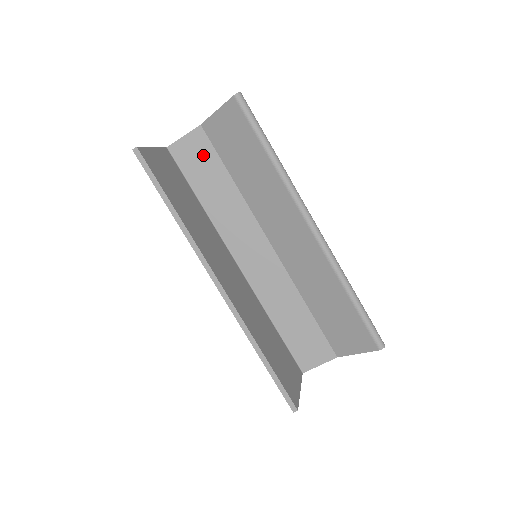
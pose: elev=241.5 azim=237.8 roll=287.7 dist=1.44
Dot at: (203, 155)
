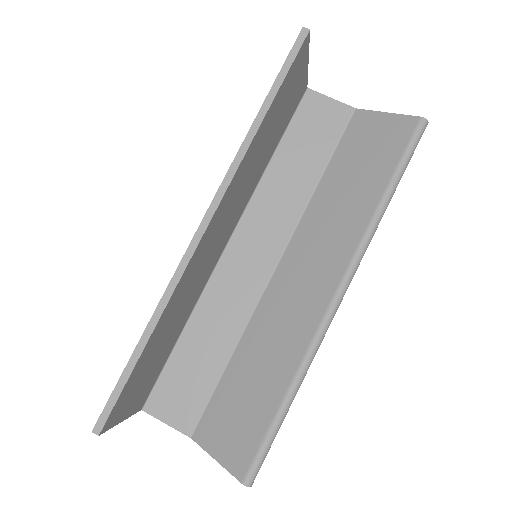
Dot at: (326, 130)
